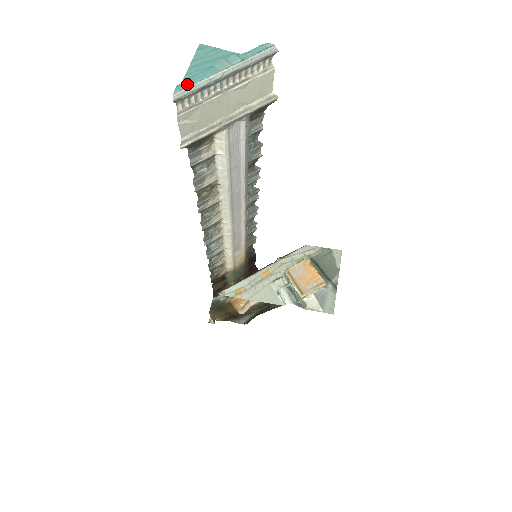
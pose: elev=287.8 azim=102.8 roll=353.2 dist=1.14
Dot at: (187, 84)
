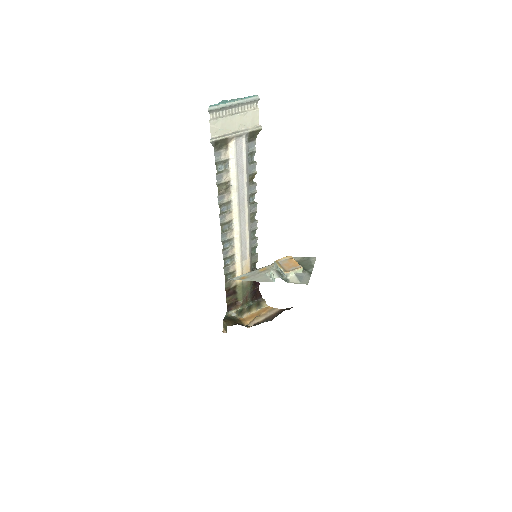
Dot at: (215, 105)
